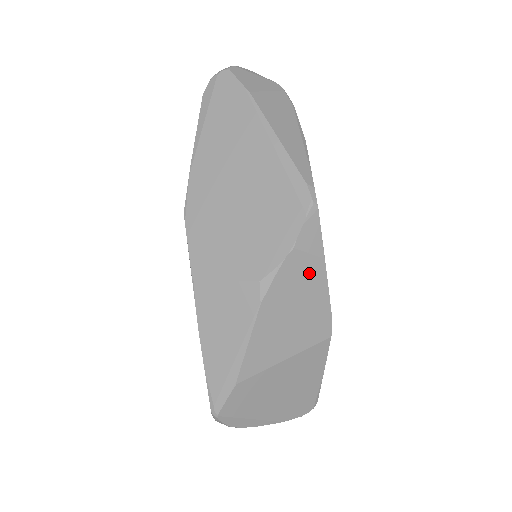
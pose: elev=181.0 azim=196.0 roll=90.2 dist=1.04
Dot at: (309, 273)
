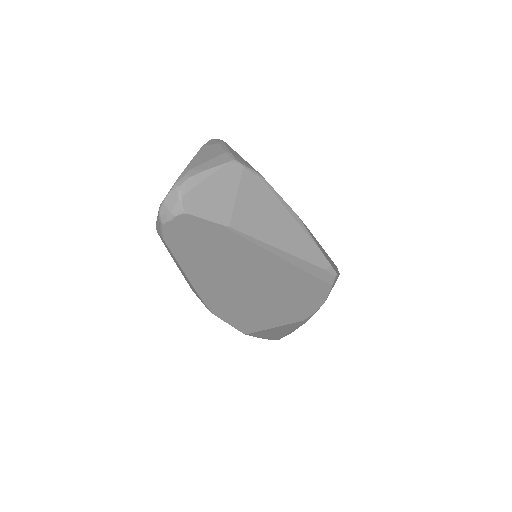
Dot at: occluded
